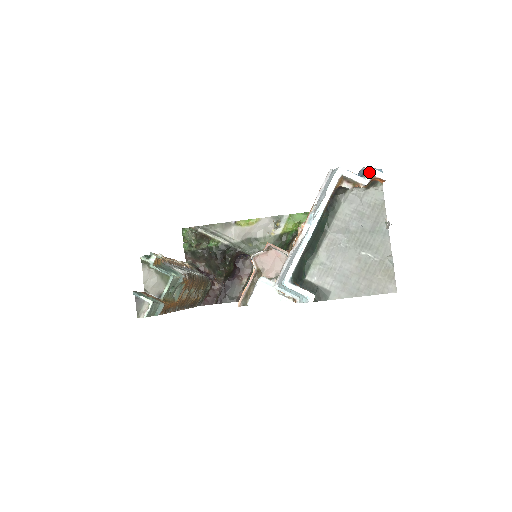
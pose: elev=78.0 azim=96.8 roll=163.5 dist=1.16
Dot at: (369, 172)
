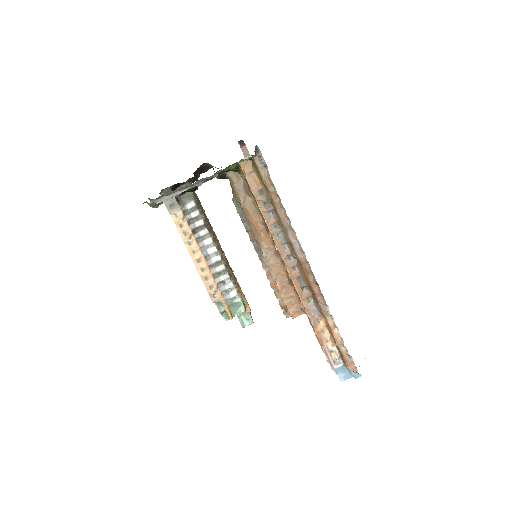
Dot at: (355, 378)
